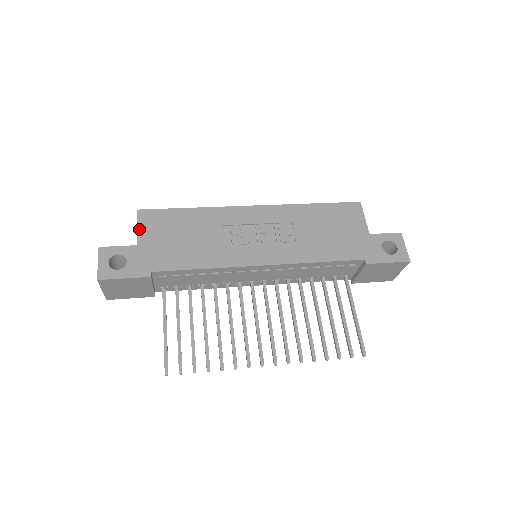
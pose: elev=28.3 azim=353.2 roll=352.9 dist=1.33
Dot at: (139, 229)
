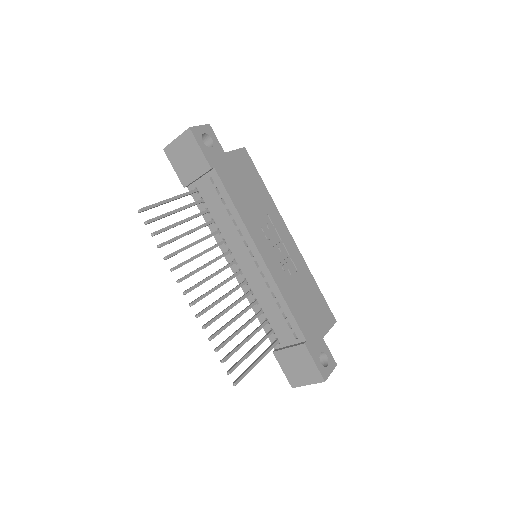
Dot at: (235, 151)
